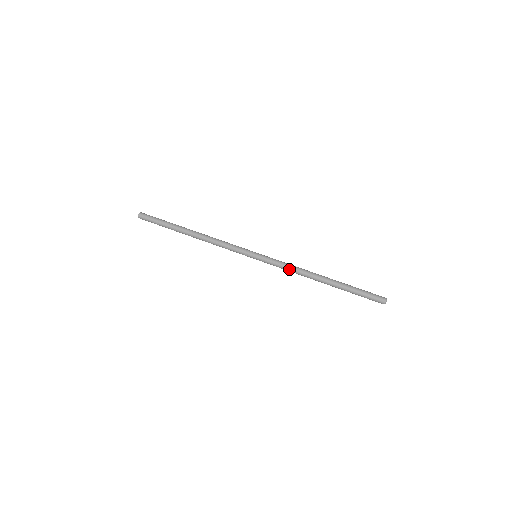
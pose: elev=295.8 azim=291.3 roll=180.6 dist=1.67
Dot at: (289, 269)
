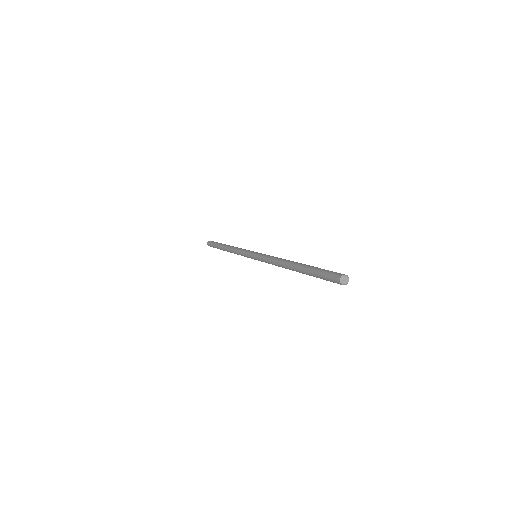
Dot at: (270, 262)
